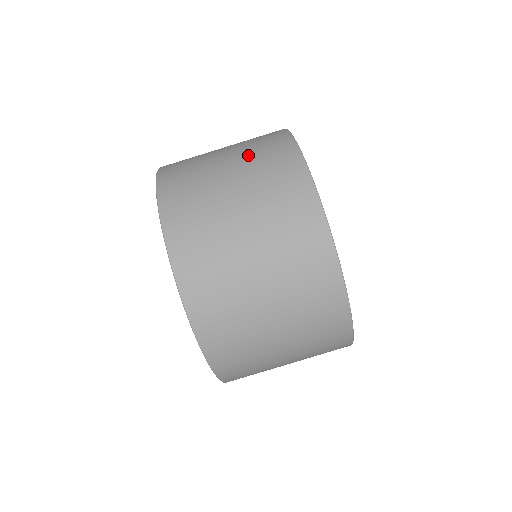
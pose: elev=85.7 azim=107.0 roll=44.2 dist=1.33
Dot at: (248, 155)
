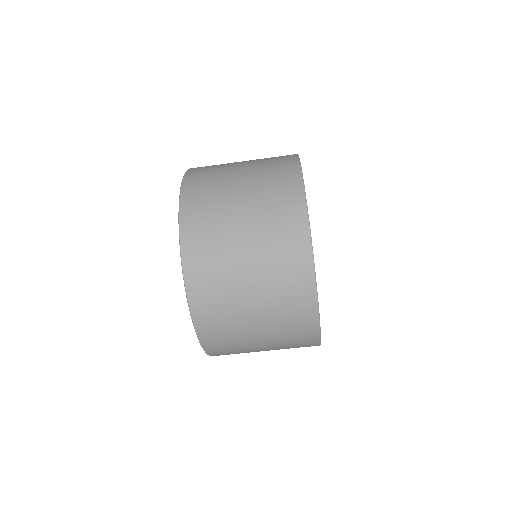
Dot at: (261, 189)
